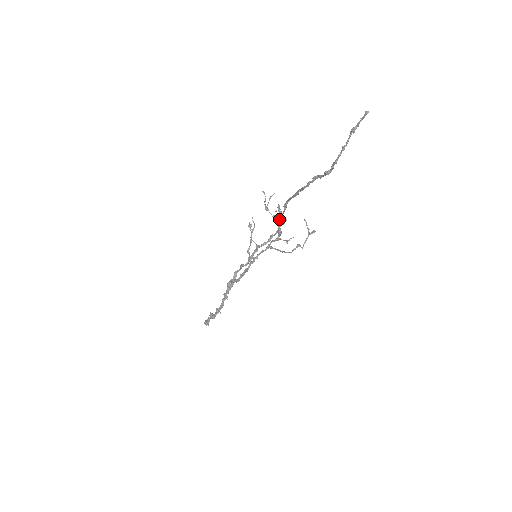
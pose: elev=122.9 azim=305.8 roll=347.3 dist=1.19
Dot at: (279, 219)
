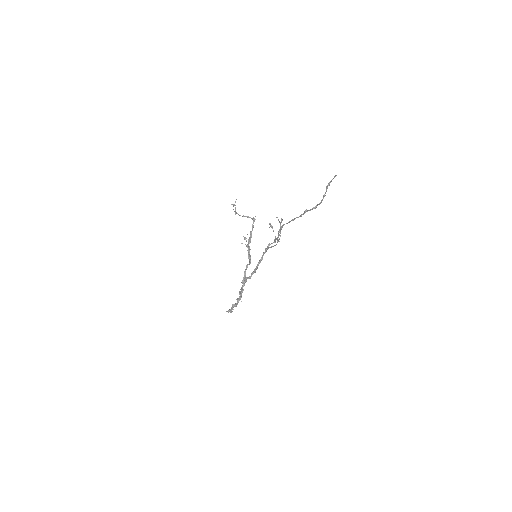
Dot at: occluded
